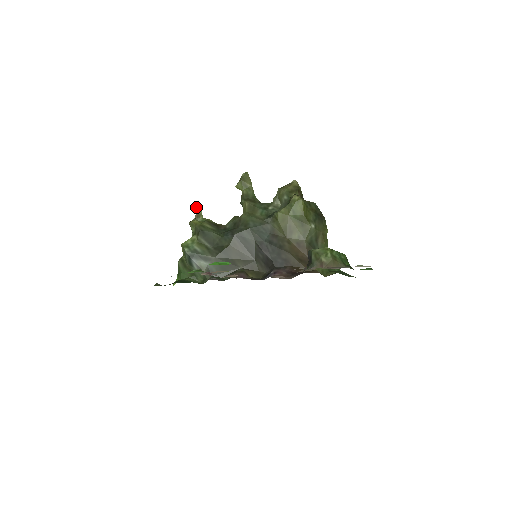
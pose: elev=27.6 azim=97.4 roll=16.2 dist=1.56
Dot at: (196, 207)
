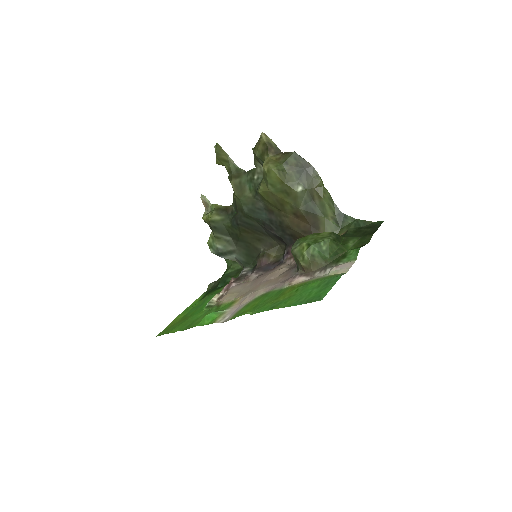
Dot at: occluded
